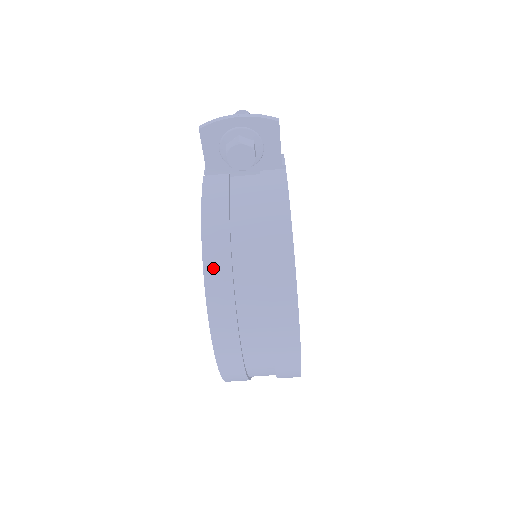
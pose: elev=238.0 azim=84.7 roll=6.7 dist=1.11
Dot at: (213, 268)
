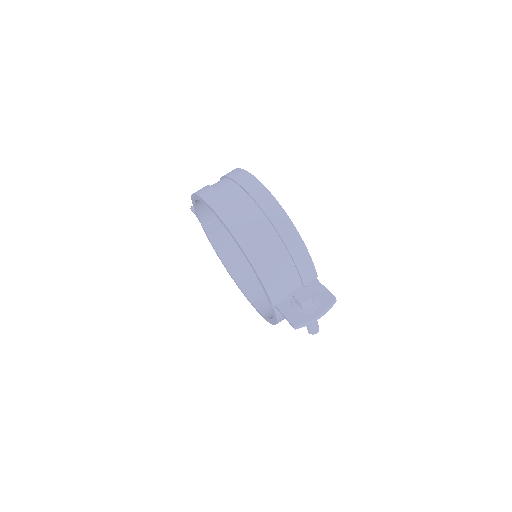
Dot at: occluded
